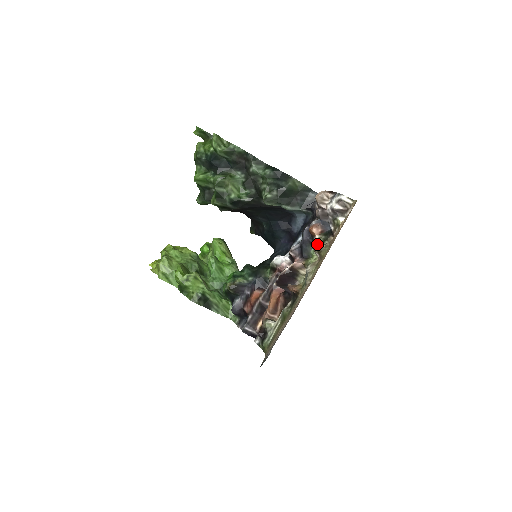
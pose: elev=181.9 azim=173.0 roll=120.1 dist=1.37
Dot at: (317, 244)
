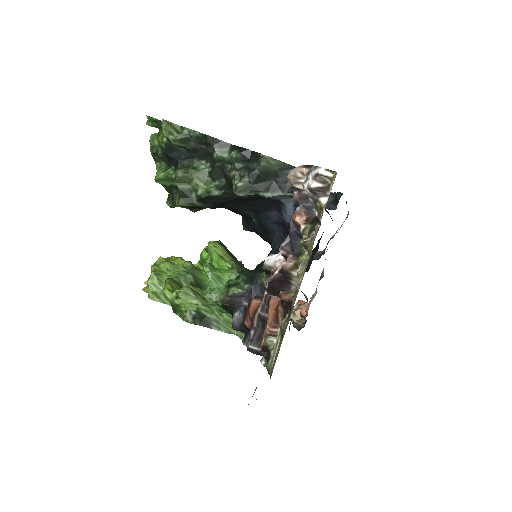
Dot at: (304, 236)
